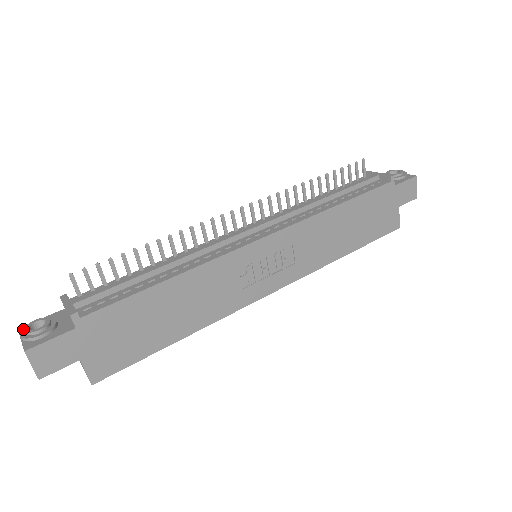
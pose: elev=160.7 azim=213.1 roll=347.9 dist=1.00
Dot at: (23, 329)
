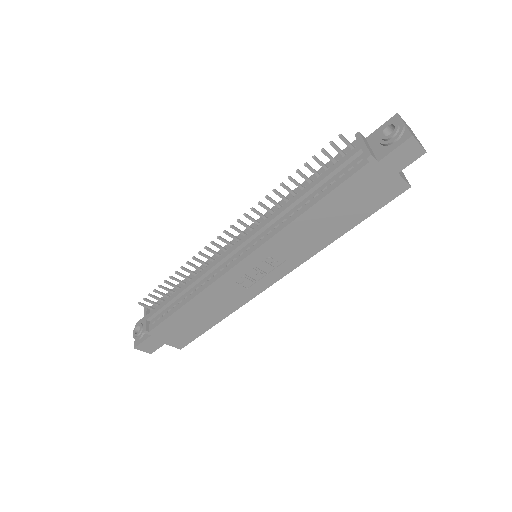
Dot at: (135, 329)
